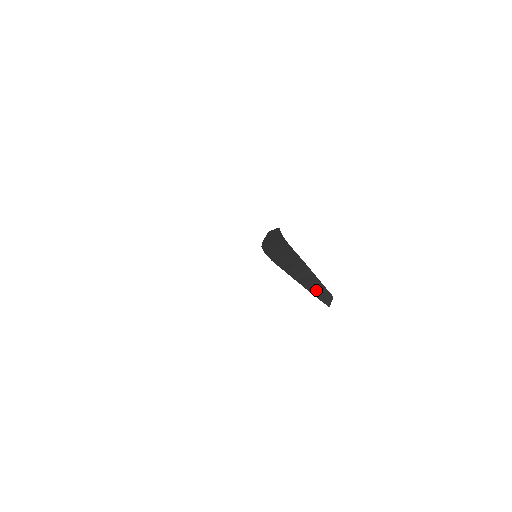
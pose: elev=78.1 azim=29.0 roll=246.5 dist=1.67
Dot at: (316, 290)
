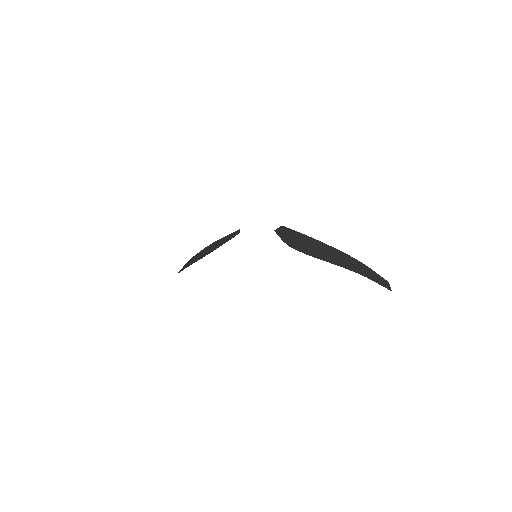
Dot at: (377, 279)
